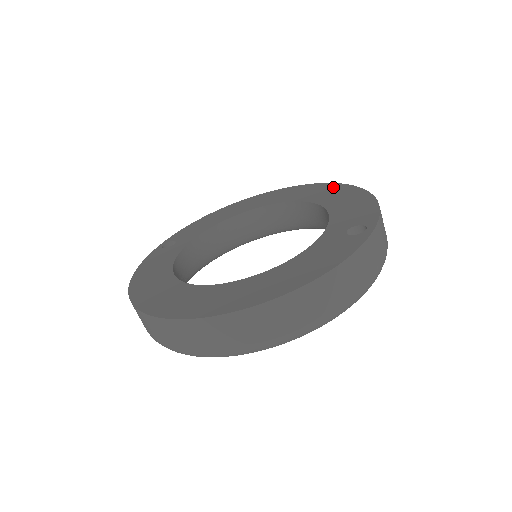
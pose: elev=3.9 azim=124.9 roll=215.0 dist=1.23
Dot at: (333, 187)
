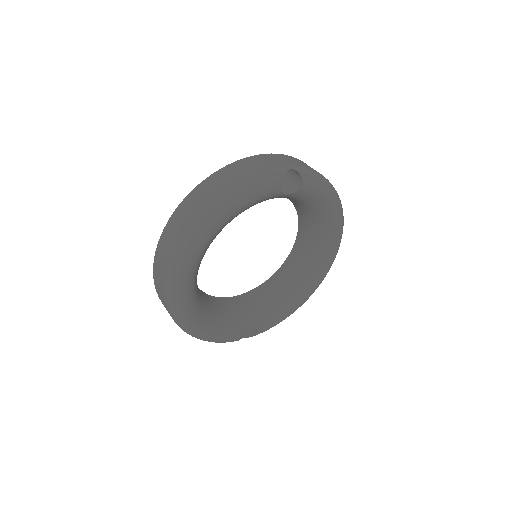
Dot at: occluded
